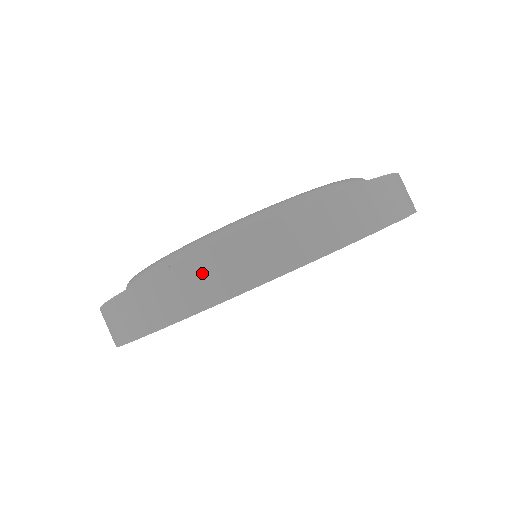
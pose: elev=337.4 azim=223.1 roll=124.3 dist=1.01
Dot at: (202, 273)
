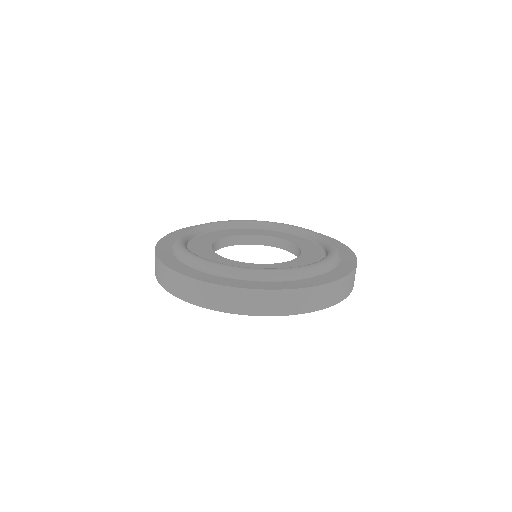
Dot at: (191, 287)
